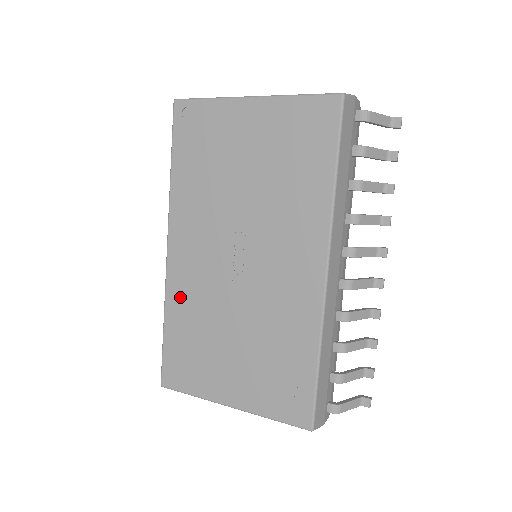
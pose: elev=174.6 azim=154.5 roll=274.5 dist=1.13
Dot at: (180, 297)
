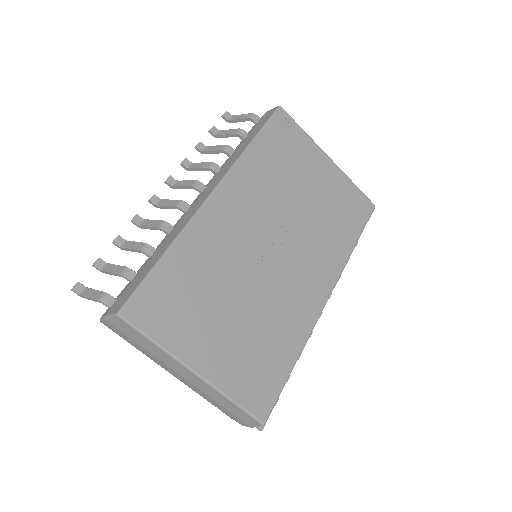
Dot at: (201, 241)
